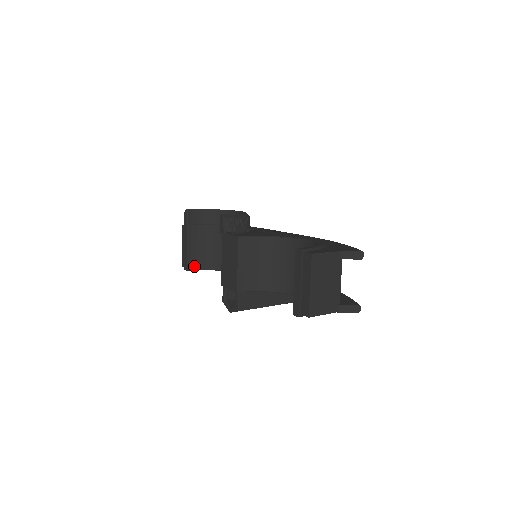
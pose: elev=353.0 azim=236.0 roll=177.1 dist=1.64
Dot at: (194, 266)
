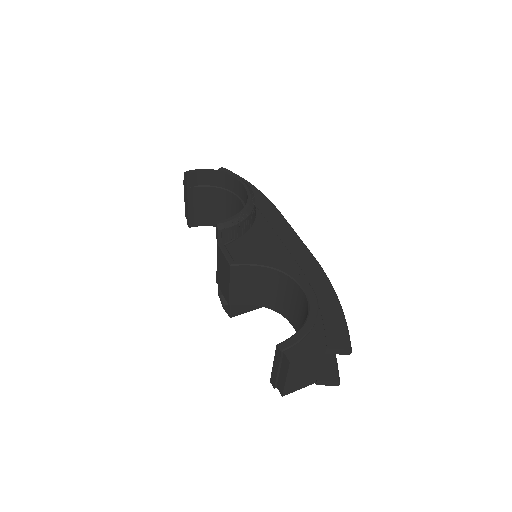
Dot at: (197, 223)
